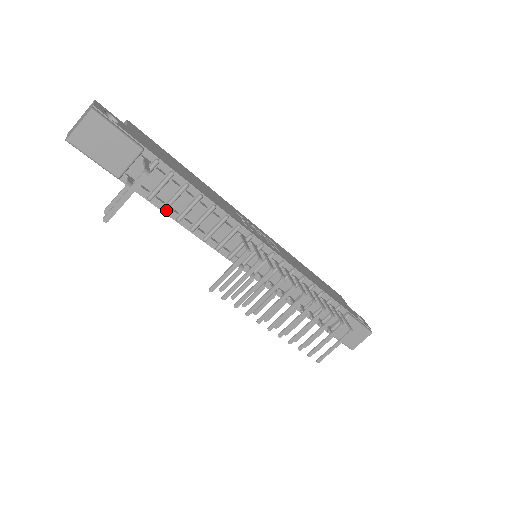
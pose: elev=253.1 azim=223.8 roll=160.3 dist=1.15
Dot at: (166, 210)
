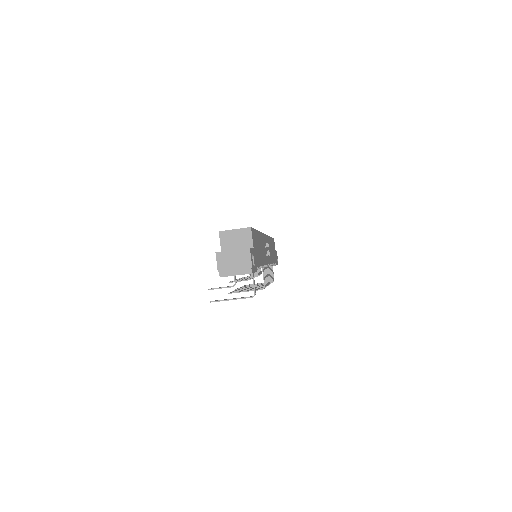
Dot at: occluded
